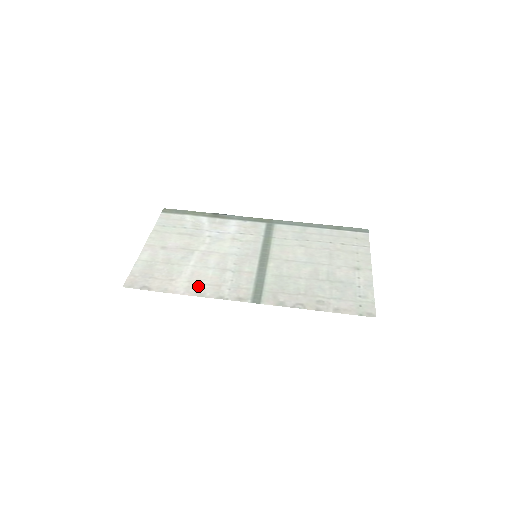
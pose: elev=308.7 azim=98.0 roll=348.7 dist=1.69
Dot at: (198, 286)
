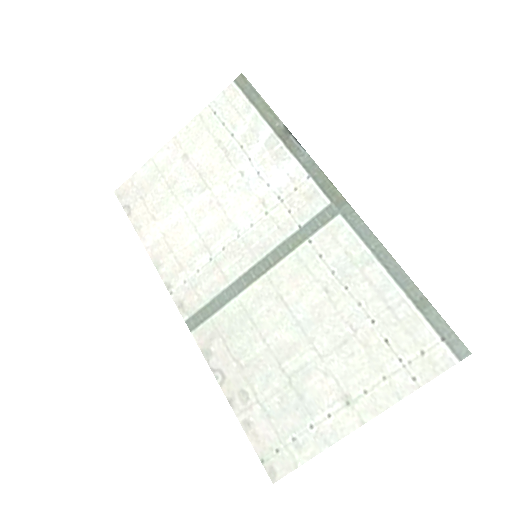
Dot at: (165, 249)
